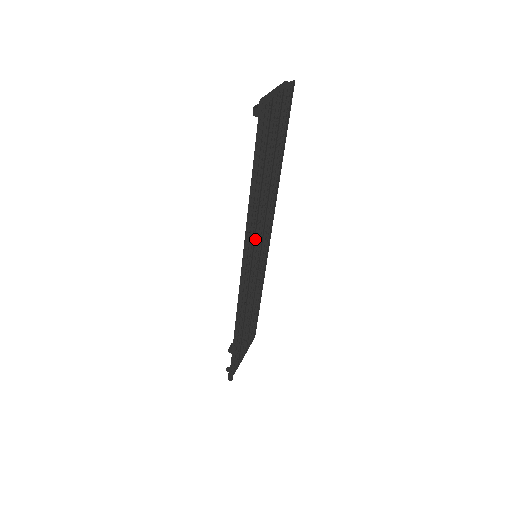
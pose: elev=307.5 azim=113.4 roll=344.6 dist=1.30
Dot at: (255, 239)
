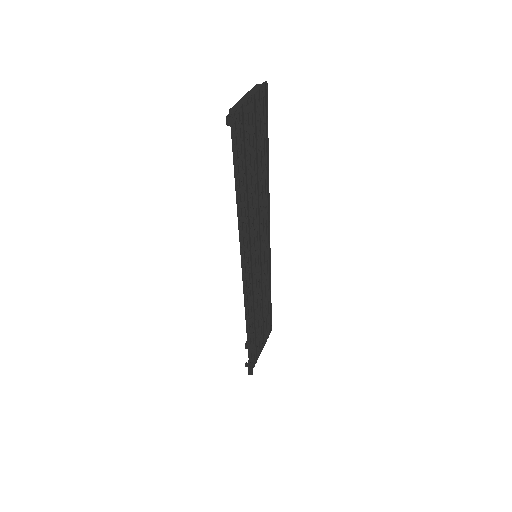
Dot at: (251, 241)
